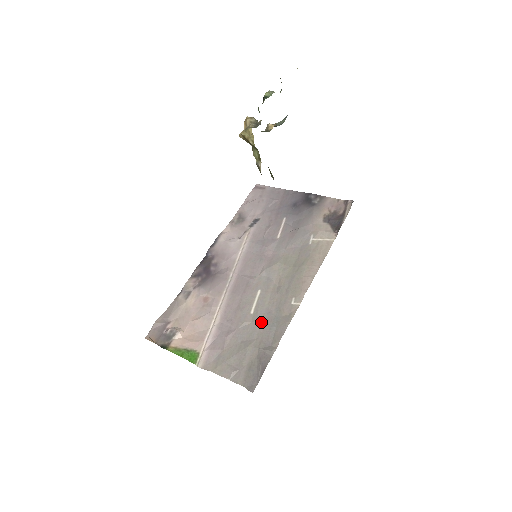
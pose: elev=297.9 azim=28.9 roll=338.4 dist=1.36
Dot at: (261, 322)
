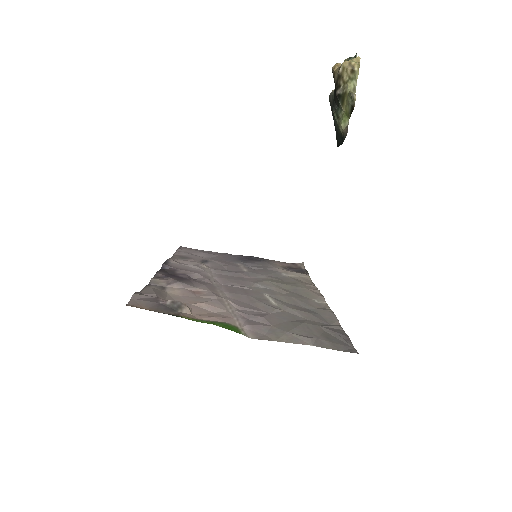
Dot at: (297, 309)
